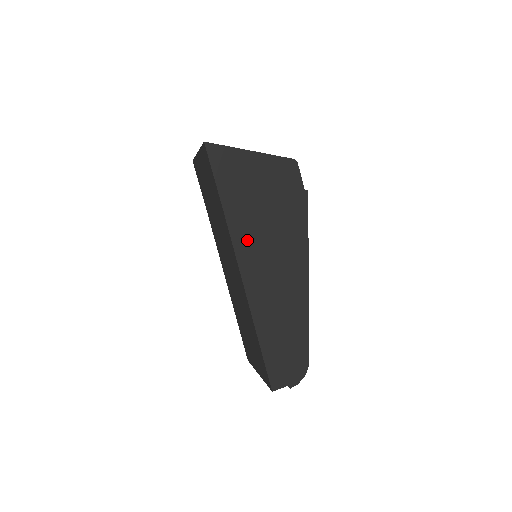
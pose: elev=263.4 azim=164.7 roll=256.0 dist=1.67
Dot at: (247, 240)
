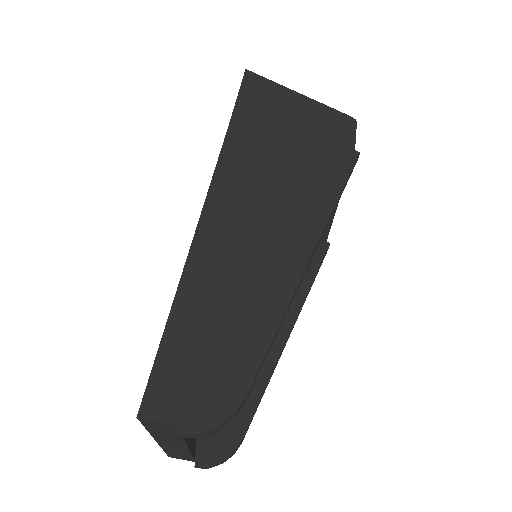
Dot at: (240, 170)
